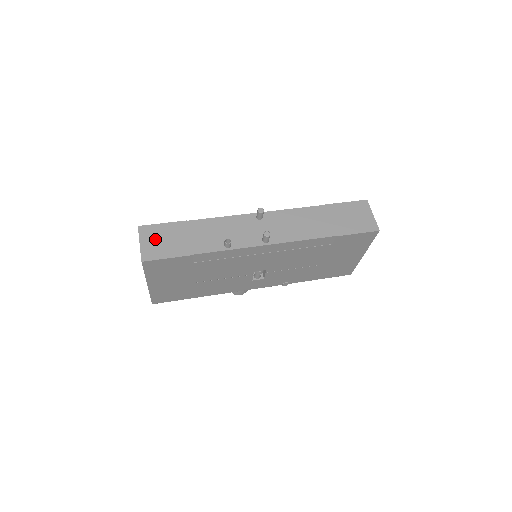
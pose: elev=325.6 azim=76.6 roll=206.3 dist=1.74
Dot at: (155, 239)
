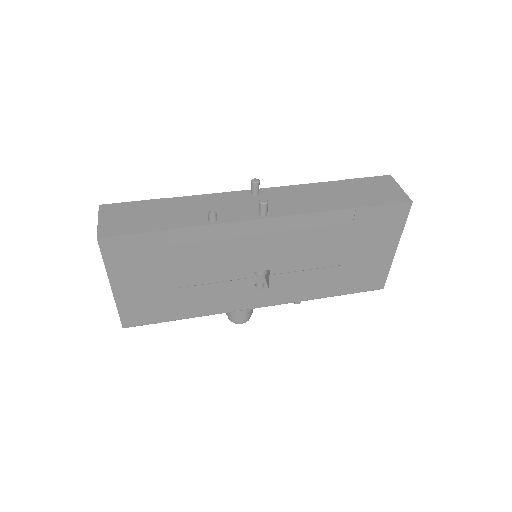
Dot at: (119, 216)
